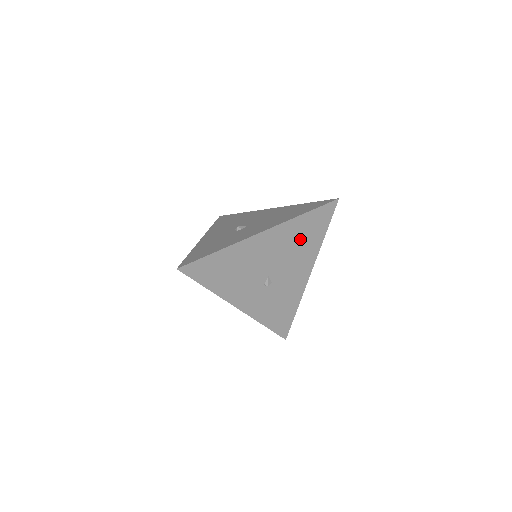
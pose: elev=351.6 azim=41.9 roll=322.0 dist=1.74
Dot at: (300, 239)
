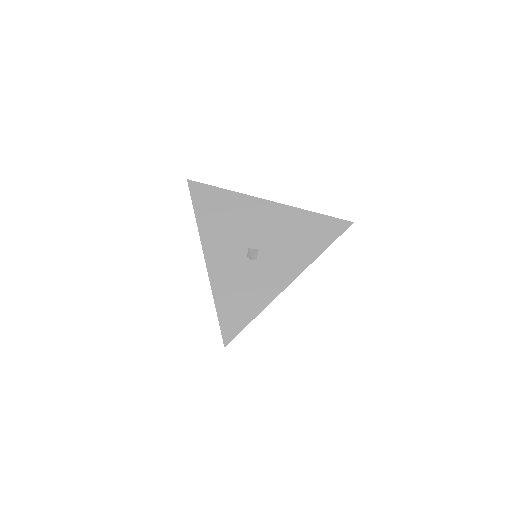
Dot at: occluded
